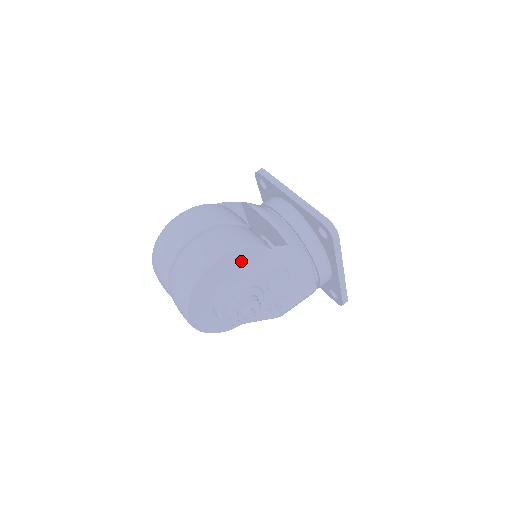
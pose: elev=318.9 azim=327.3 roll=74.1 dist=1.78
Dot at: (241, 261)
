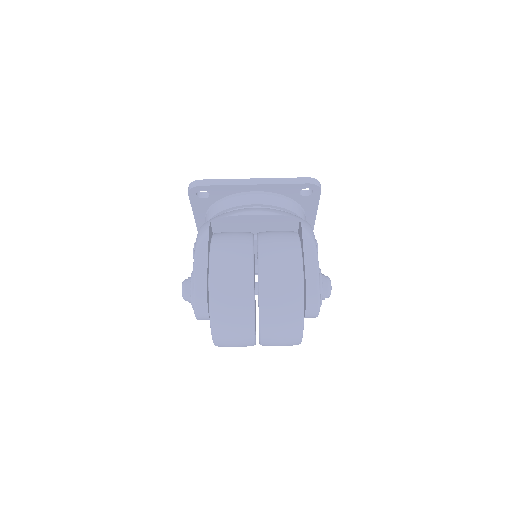
Dot at: occluded
